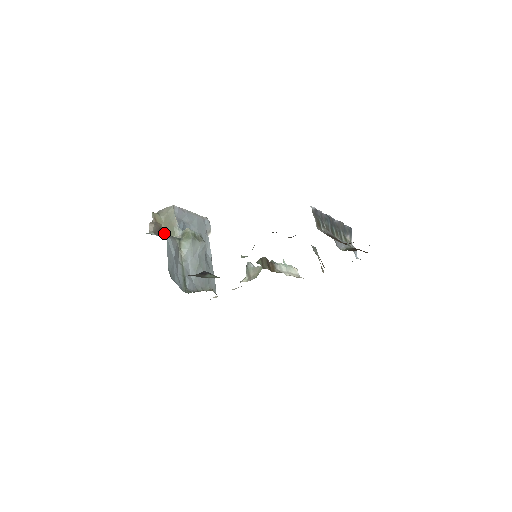
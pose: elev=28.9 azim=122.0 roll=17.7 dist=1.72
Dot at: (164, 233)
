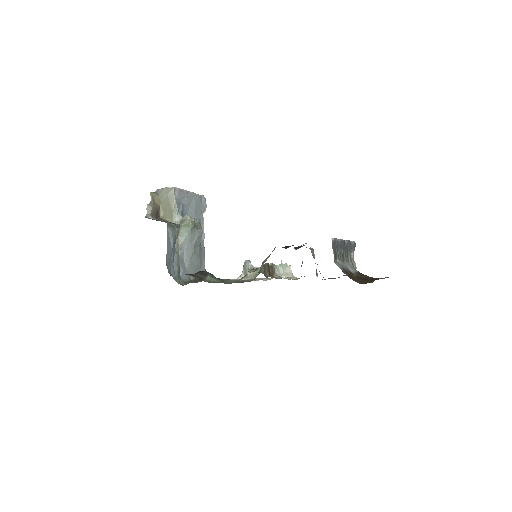
Dot at: (161, 215)
